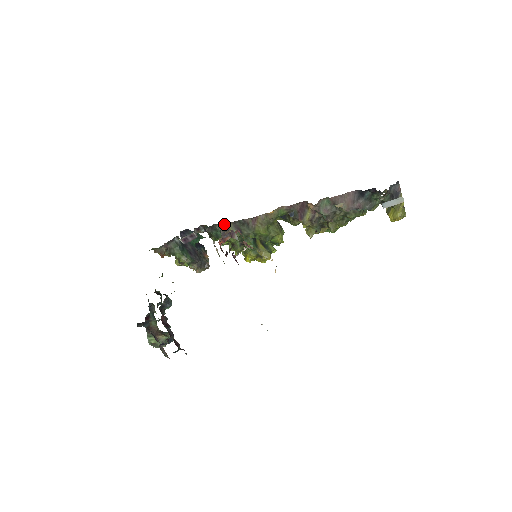
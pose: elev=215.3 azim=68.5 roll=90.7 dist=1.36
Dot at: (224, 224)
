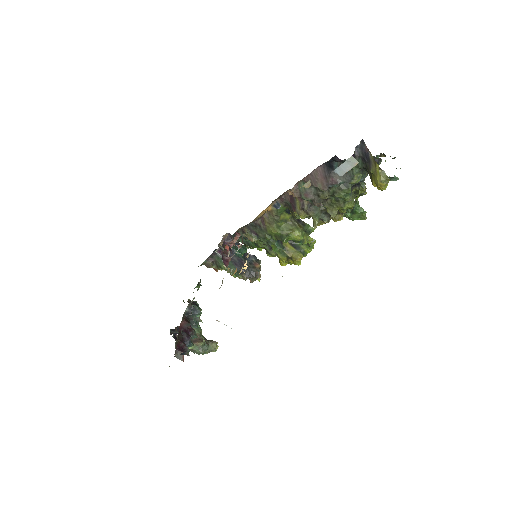
Dot at: (243, 230)
